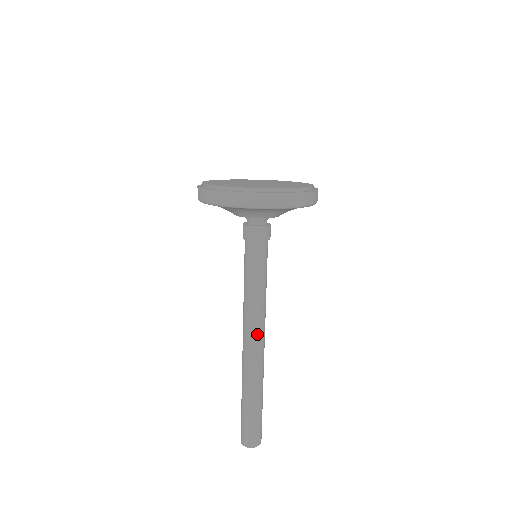
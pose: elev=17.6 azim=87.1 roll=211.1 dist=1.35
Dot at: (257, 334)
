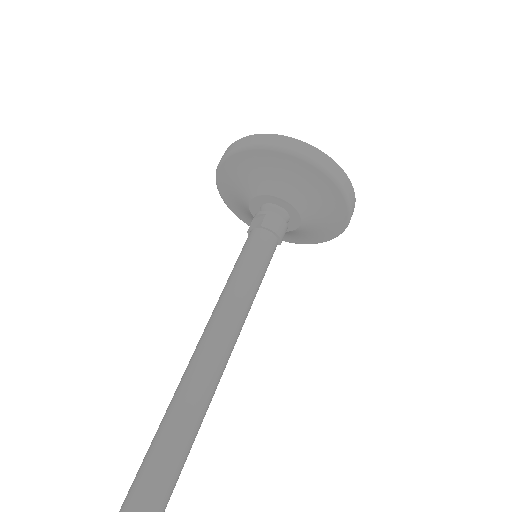
Dot at: (203, 343)
